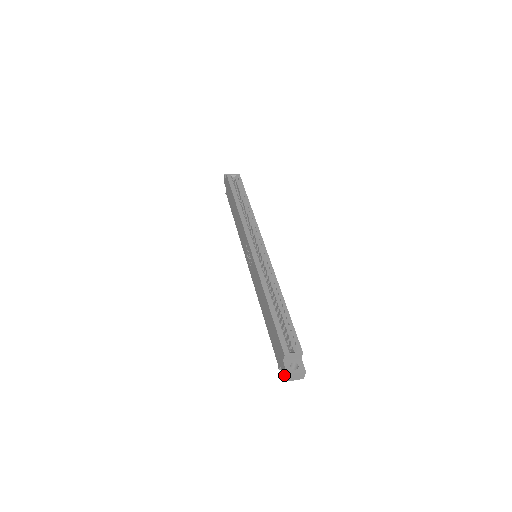
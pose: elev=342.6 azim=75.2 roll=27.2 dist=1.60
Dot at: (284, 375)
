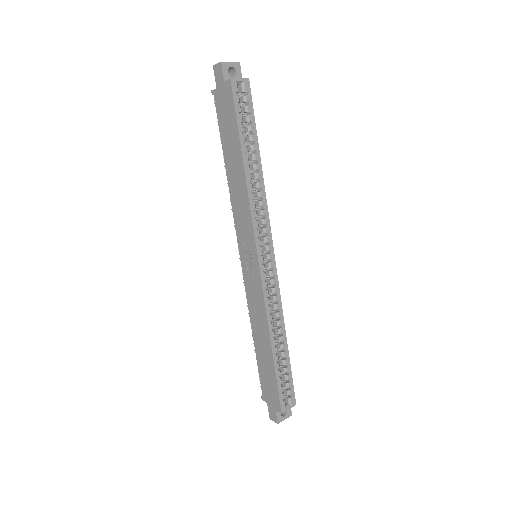
Dot at: (271, 416)
